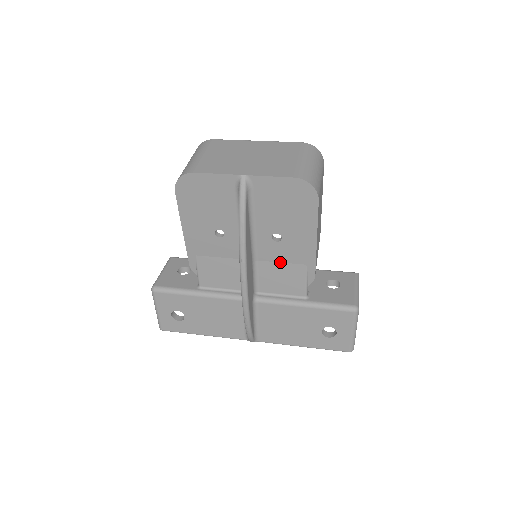
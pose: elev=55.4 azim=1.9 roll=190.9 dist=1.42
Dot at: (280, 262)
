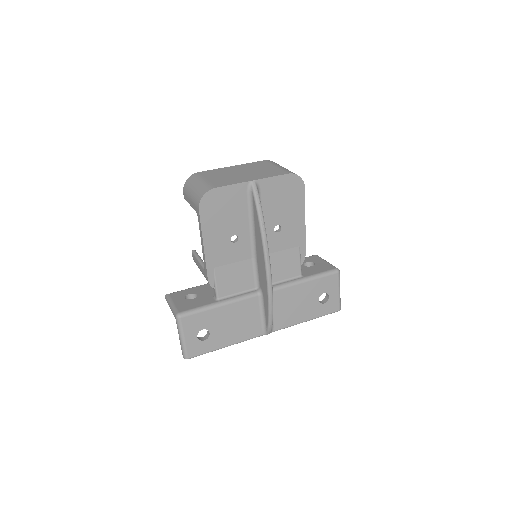
Dot at: (281, 250)
